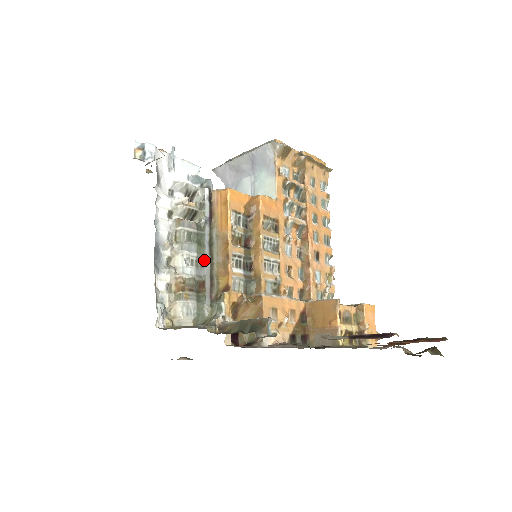
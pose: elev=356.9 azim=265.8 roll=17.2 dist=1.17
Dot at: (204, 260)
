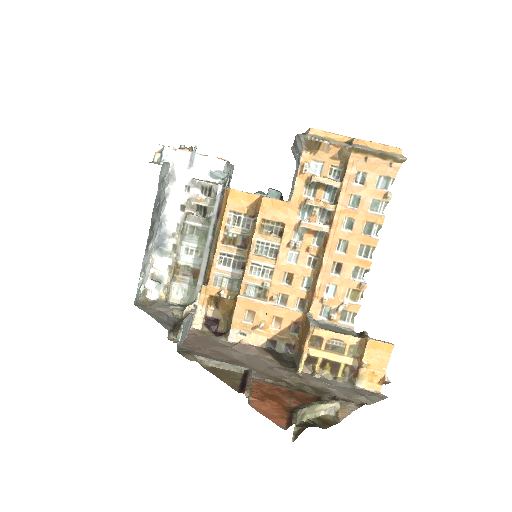
Dot at: (204, 251)
